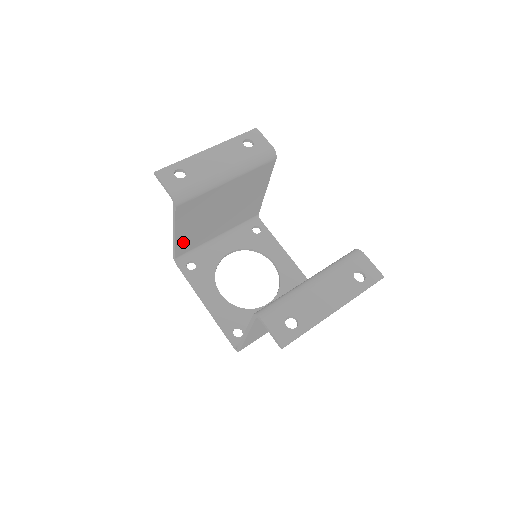
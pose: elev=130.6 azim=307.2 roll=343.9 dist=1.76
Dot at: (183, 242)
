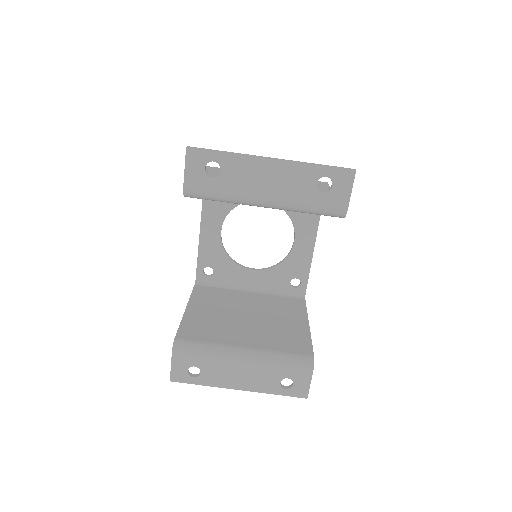
Dot at: occluded
